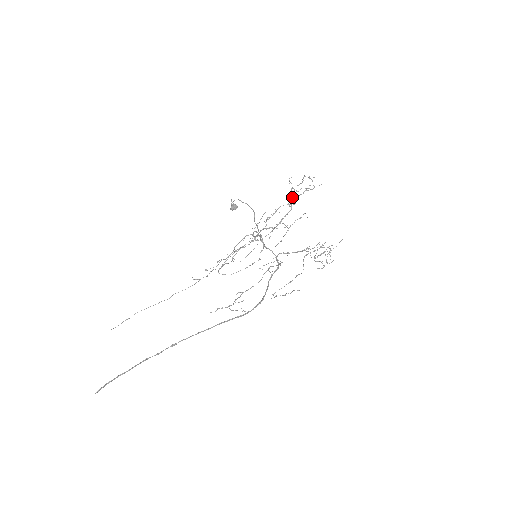
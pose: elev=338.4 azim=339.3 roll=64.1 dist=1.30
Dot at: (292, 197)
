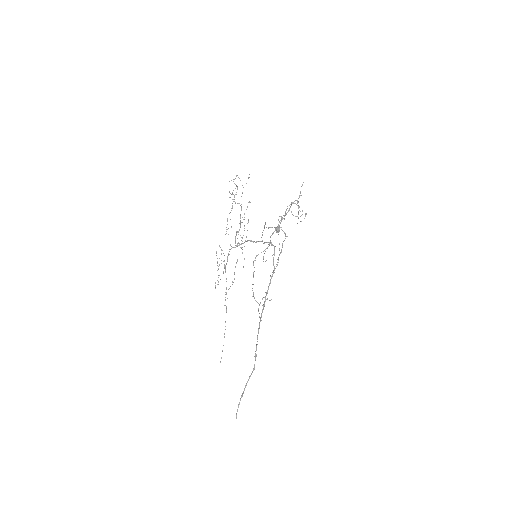
Dot at: occluded
